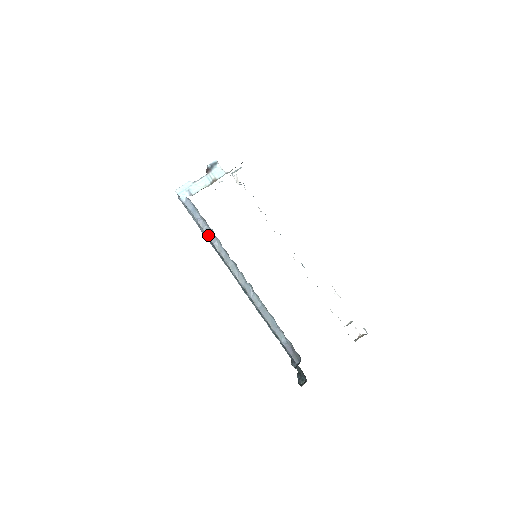
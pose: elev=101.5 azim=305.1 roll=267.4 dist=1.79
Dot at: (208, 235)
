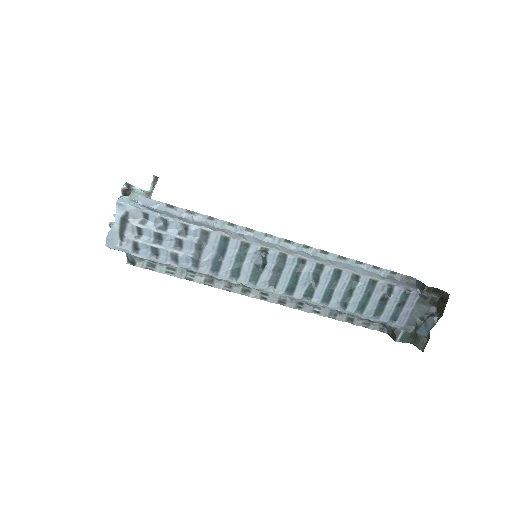
Dot at: (207, 227)
